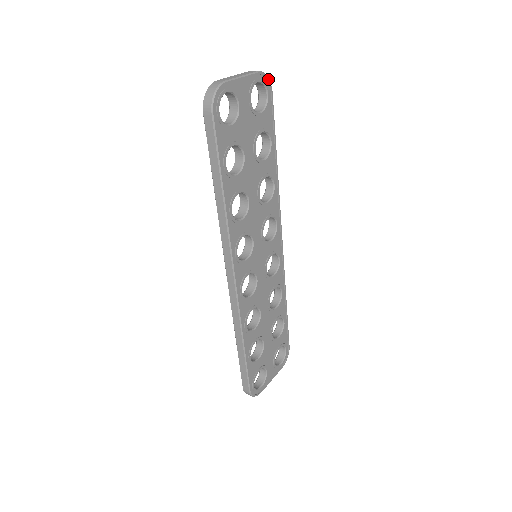
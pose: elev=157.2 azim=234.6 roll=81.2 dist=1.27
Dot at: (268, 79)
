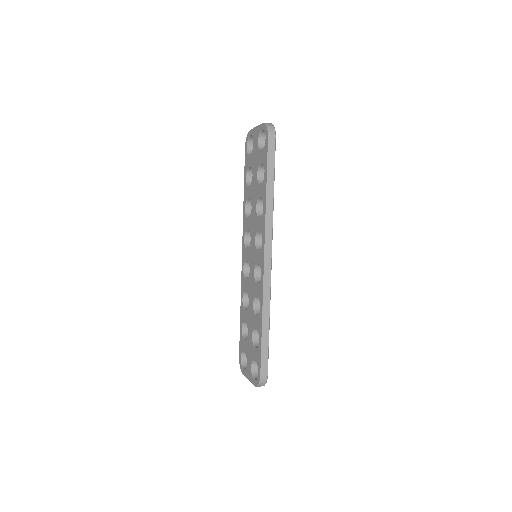
Dot at: occluded
